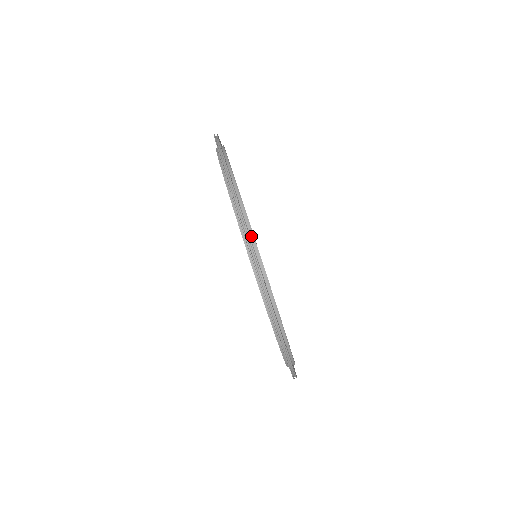
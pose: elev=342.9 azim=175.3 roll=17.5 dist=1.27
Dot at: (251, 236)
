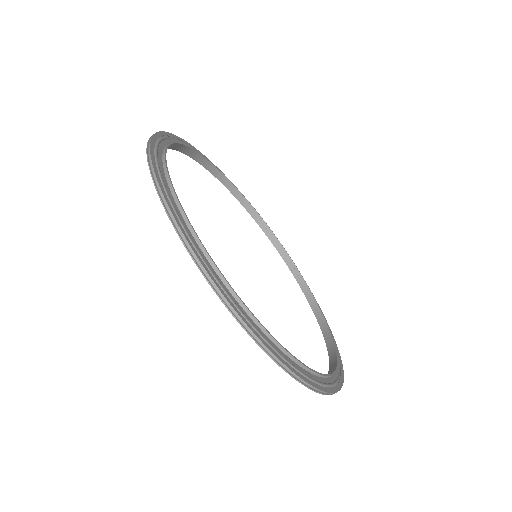
Dot at: (166, 173)
